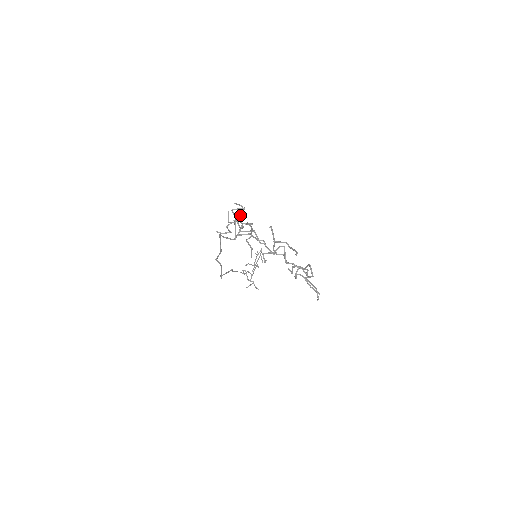
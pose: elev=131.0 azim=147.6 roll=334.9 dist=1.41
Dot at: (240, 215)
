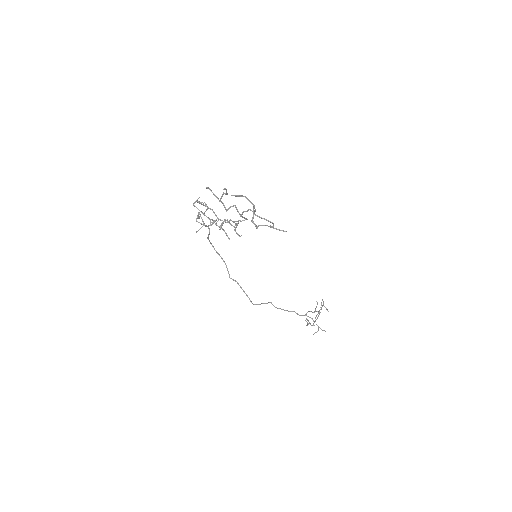
Dot at: (206, 210)
